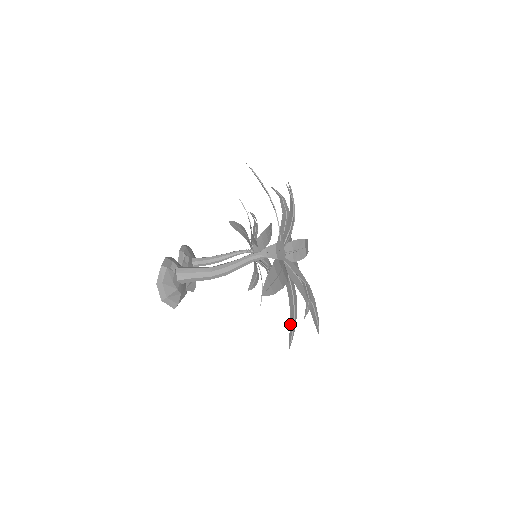
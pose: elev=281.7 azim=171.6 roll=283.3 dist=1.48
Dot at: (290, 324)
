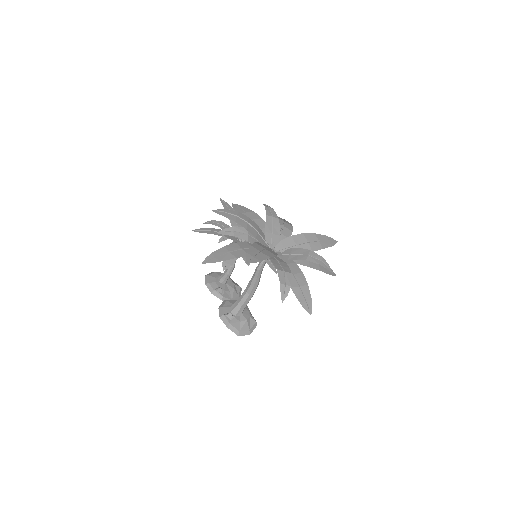
Dot at: (324, 272)
